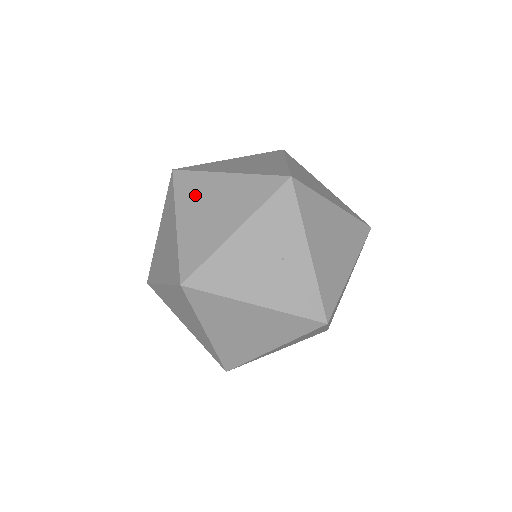
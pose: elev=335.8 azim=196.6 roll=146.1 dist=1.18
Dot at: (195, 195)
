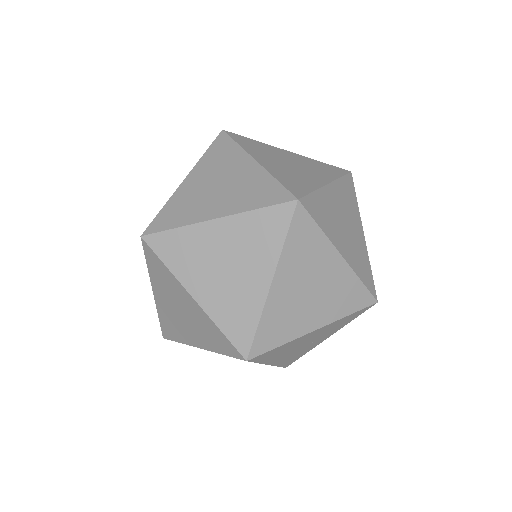
Dot at: (304, 261)
